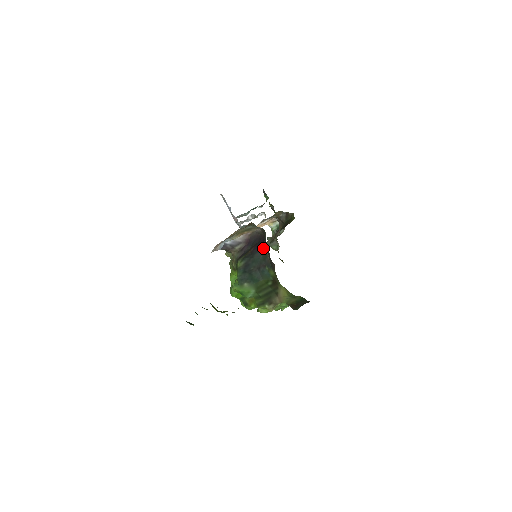
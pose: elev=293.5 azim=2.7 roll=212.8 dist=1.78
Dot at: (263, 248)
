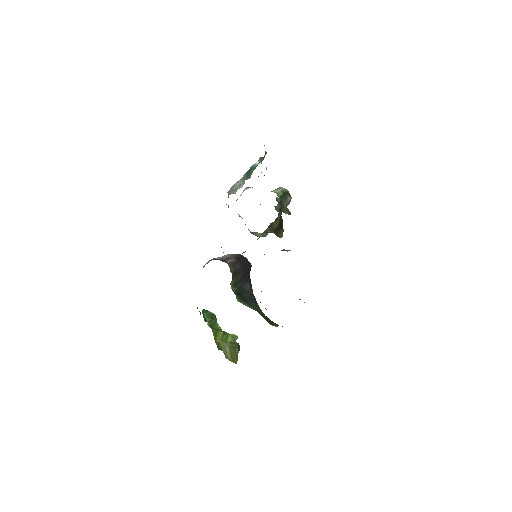
Dot at: (250, 282)
